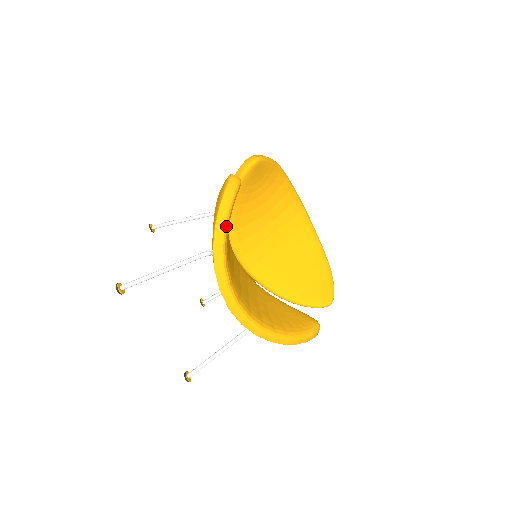
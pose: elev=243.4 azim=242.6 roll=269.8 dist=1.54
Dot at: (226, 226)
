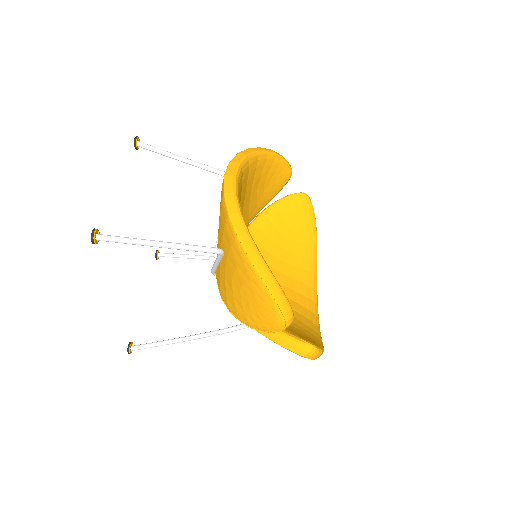
Dot at: (268, 153)
